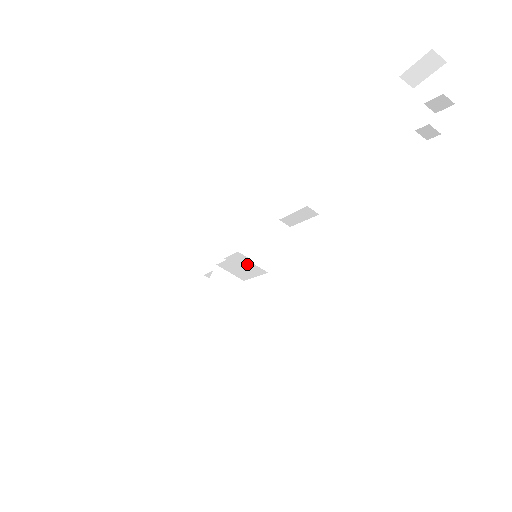
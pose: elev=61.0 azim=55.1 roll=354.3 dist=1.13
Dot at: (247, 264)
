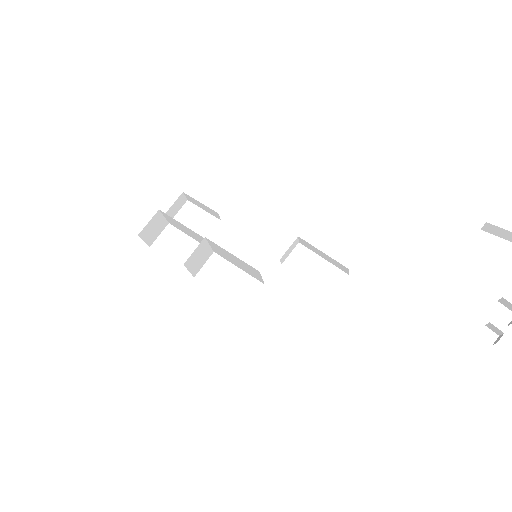
Dot at: (253, 271)
